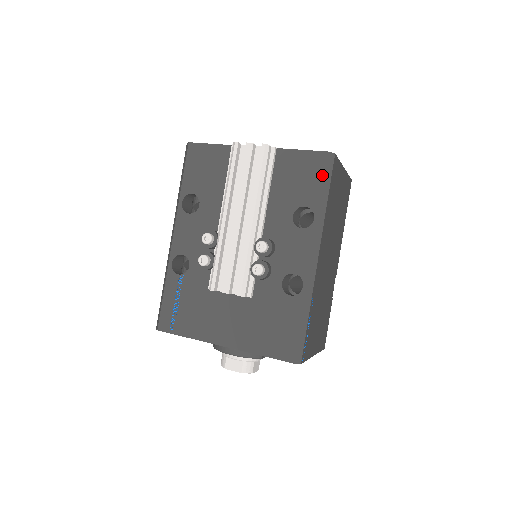
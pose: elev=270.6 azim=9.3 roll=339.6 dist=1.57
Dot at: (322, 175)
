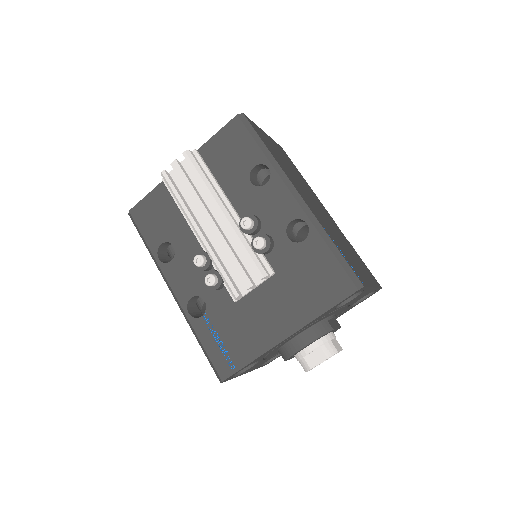
Dot at: (246, 134)
